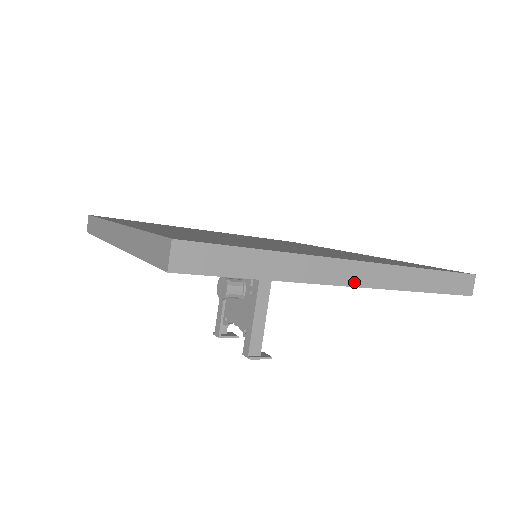
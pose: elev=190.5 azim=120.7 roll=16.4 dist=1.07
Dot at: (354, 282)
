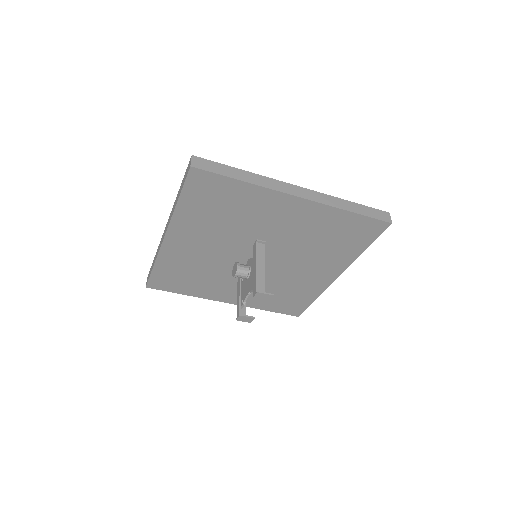
Dot at: (299, 195)
